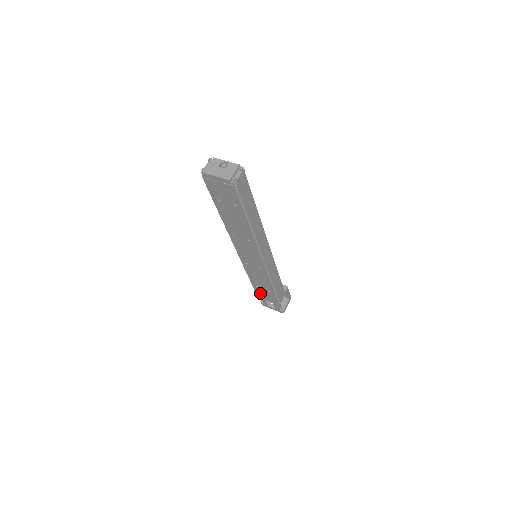
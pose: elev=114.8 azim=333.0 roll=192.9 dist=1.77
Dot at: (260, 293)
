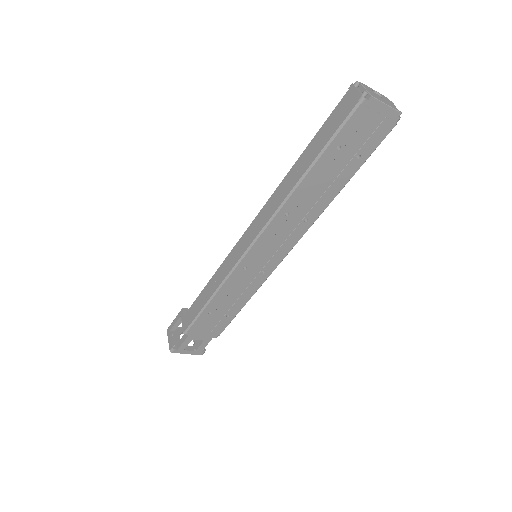
Dot at: (200, 326)
